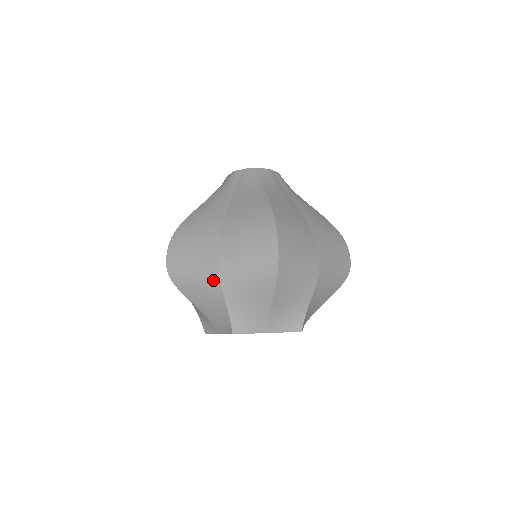
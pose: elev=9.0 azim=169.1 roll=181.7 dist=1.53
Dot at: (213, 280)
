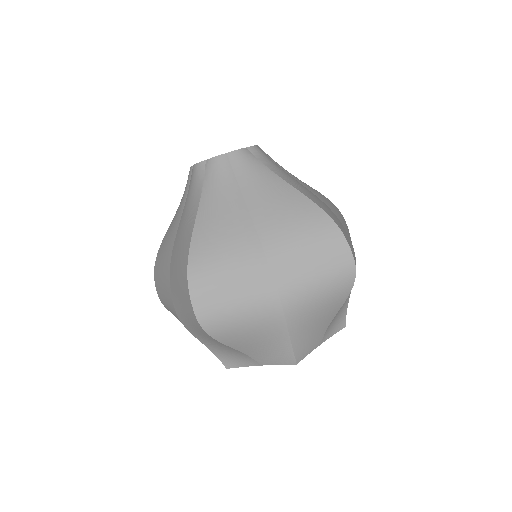
Dot at: (273, 316)
